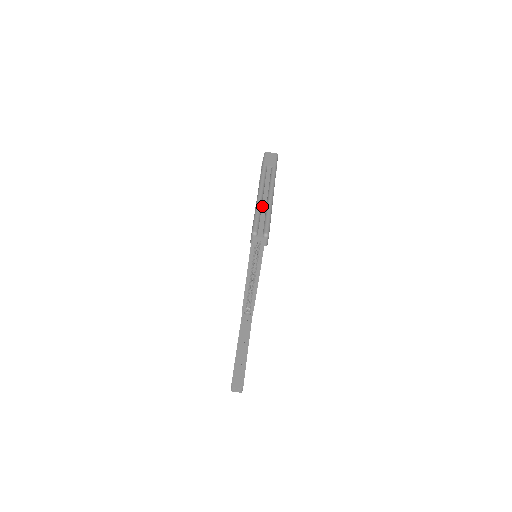
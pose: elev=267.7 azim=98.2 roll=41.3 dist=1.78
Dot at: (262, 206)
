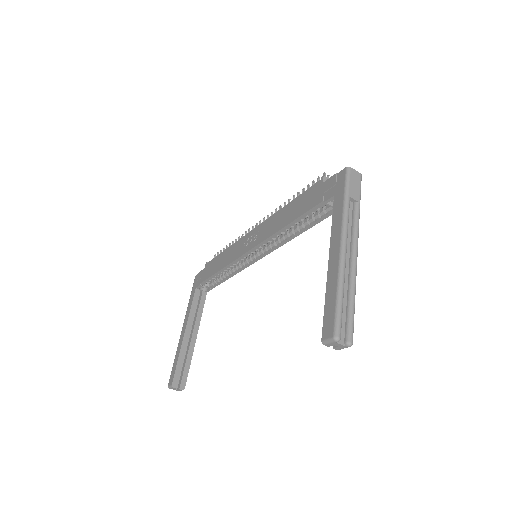
Dot at: (344, 280)
